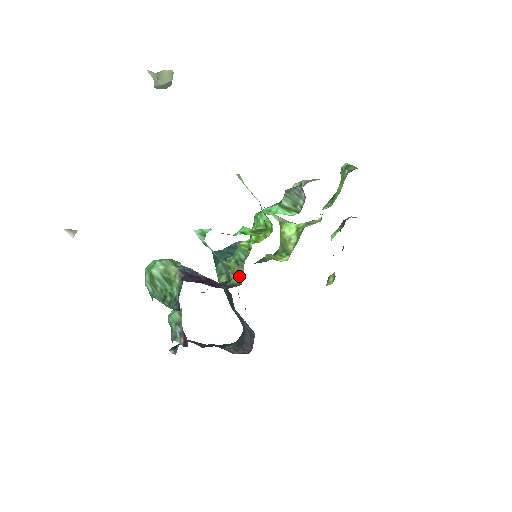
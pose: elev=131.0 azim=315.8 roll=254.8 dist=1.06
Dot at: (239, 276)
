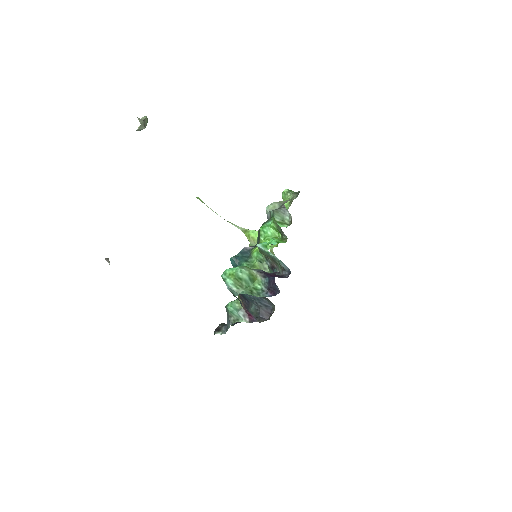
Dot at: (265, 270)
